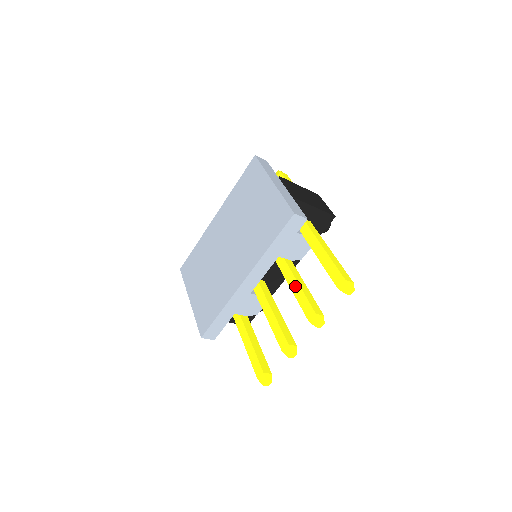
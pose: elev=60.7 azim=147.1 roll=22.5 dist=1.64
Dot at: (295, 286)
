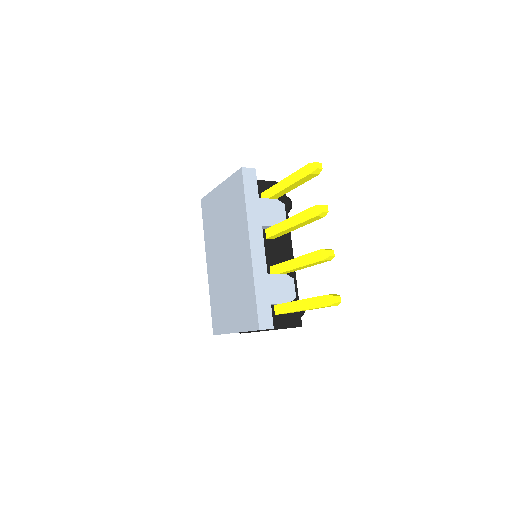
Dot at: (291, 221)
